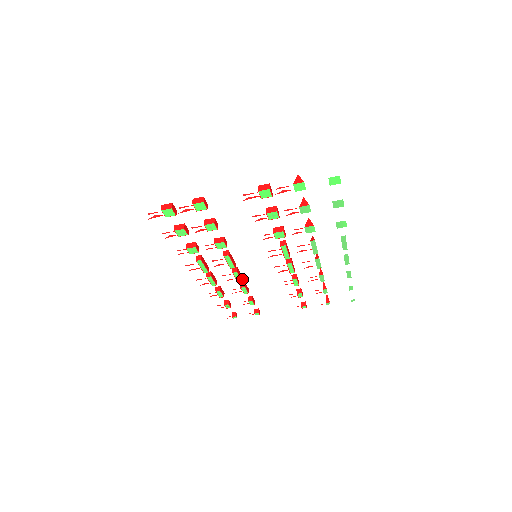
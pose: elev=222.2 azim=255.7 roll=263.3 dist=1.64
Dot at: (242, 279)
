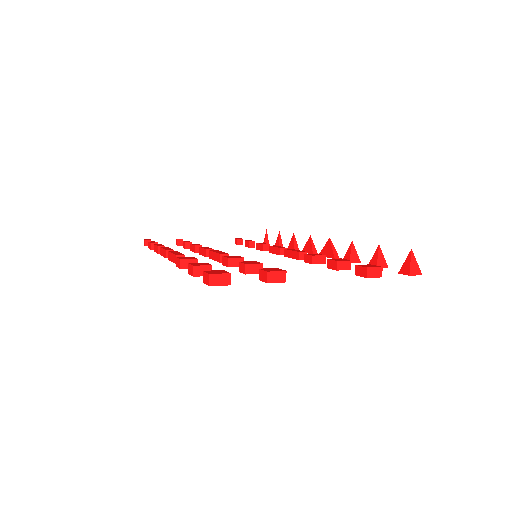
Dot at: occluded
